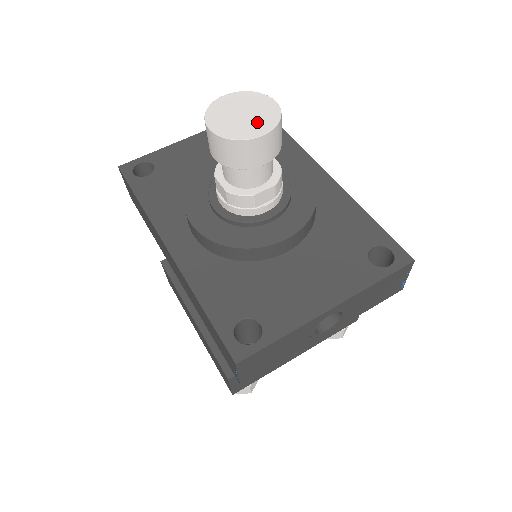
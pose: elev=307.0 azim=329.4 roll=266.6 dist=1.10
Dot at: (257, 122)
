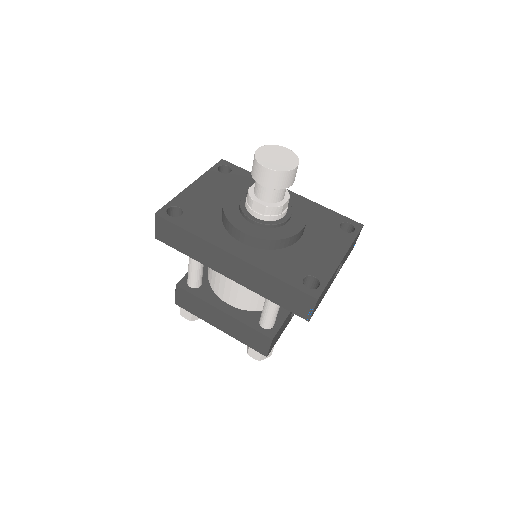
Dot at: (288, 160)
